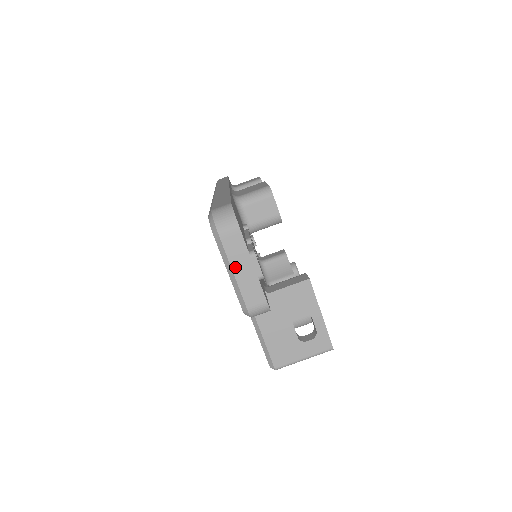
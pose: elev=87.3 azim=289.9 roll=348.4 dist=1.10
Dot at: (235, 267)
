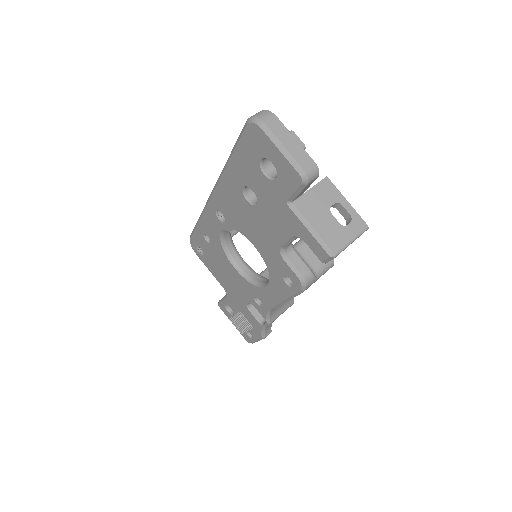
Dot at: (283, 142)
